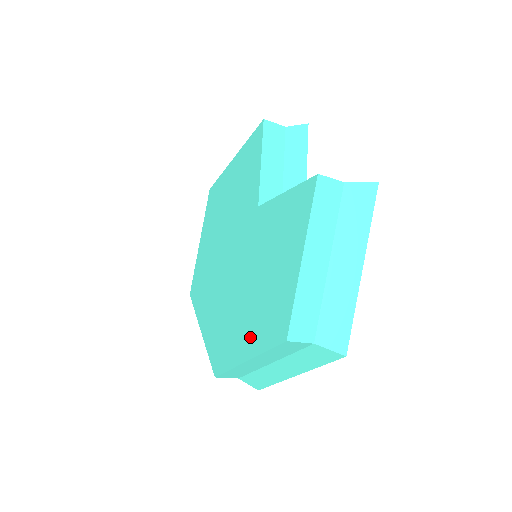
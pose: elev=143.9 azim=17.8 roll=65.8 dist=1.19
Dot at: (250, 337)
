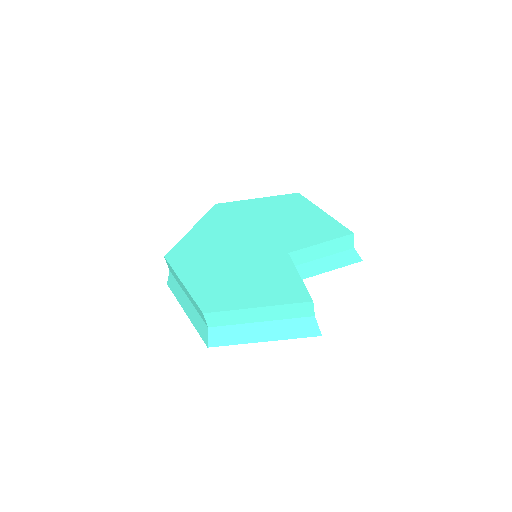
Dot at: (198, 280)
